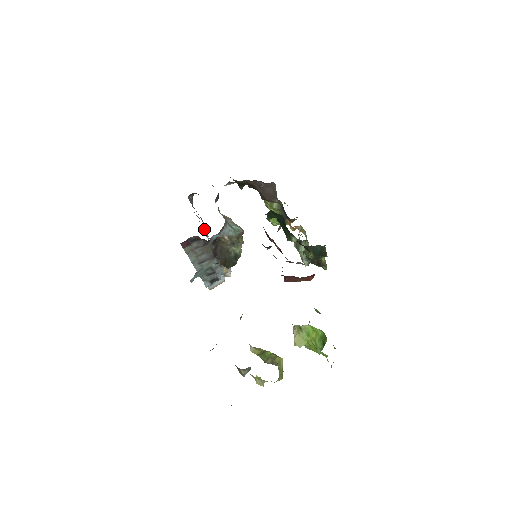
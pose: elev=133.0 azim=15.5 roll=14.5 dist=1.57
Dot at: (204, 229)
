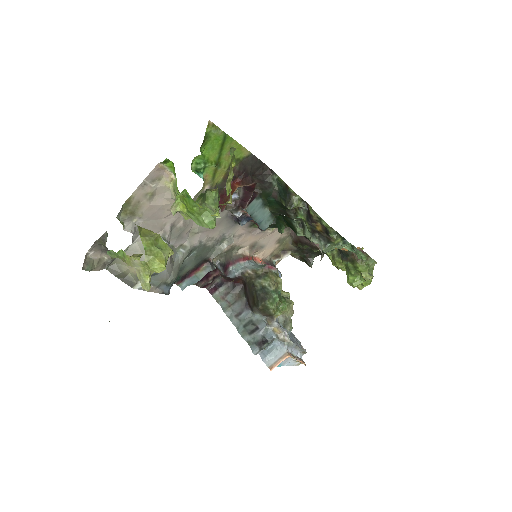
Dot at: occluded
